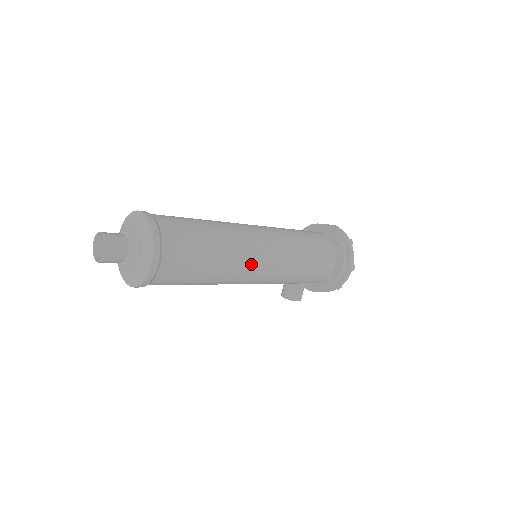
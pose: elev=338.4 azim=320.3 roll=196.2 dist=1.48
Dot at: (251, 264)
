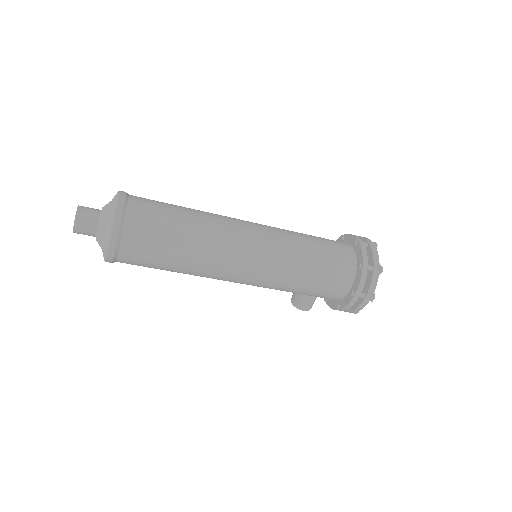
Dot at: (229, 268)
